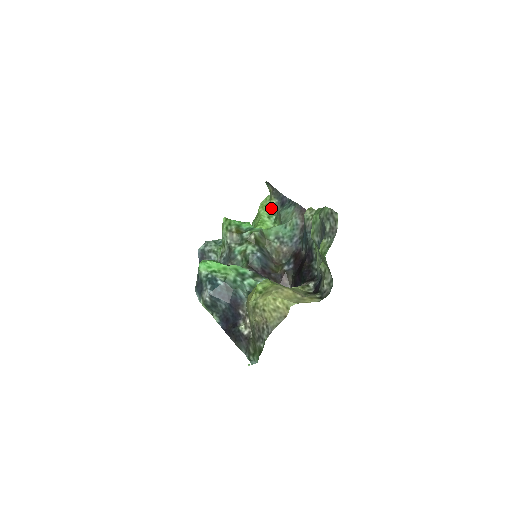
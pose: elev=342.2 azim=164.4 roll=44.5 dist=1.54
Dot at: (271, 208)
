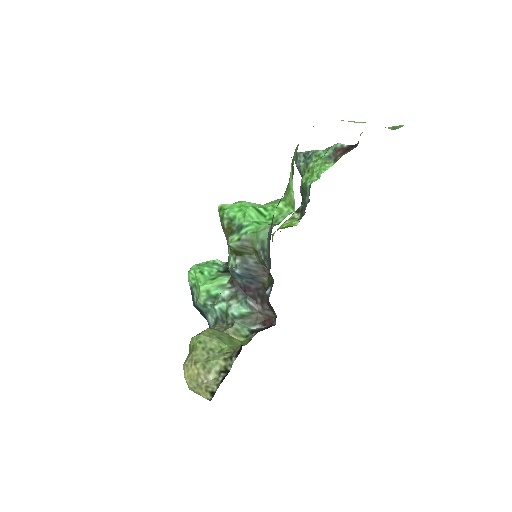
Dot at: occluded
